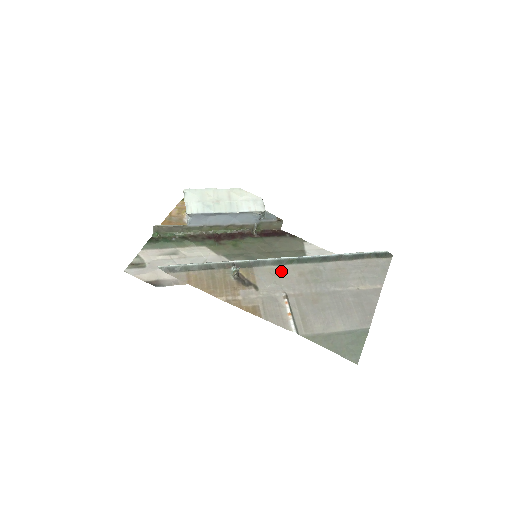
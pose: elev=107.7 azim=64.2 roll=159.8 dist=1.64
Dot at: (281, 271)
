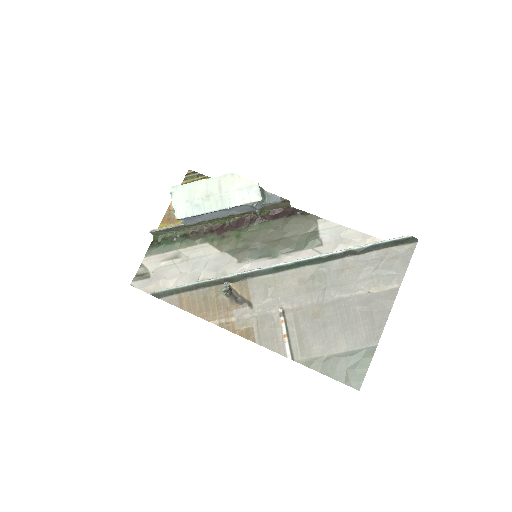
Dot at: (278, 280)
